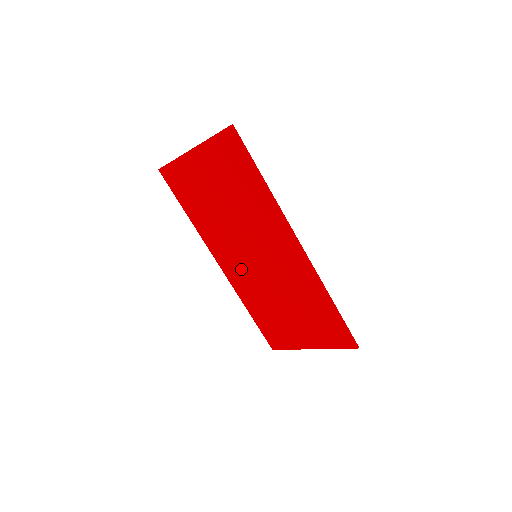
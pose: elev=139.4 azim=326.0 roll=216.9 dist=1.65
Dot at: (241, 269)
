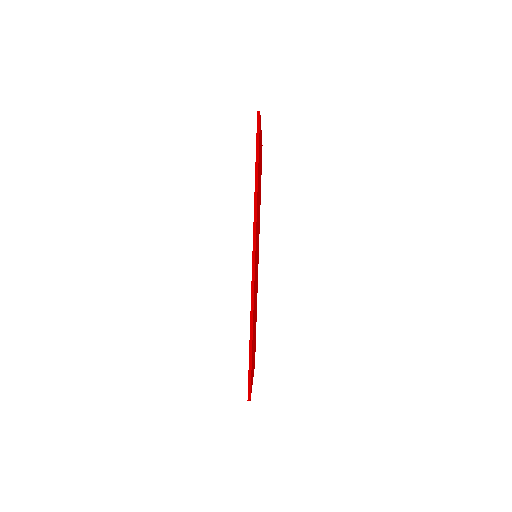
Dot at: occluded
